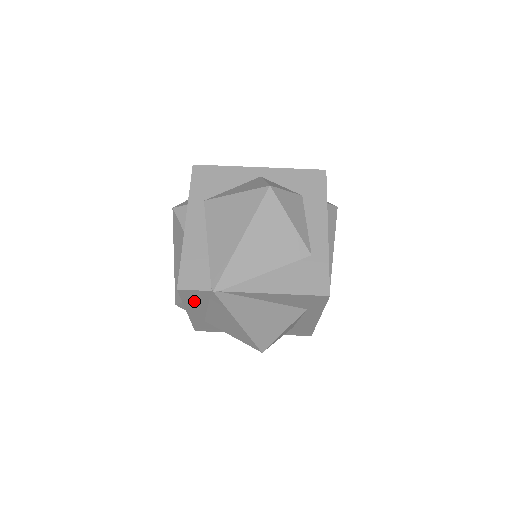
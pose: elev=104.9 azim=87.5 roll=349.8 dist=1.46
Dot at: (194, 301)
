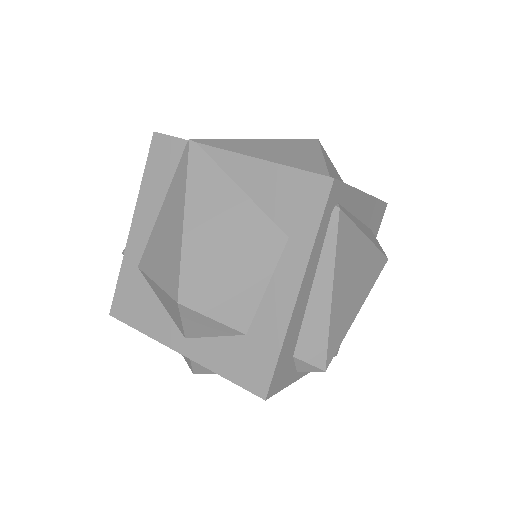
Dot at: (156, 178)
